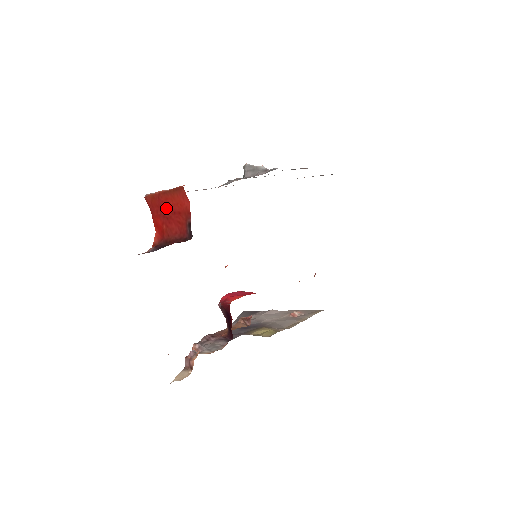
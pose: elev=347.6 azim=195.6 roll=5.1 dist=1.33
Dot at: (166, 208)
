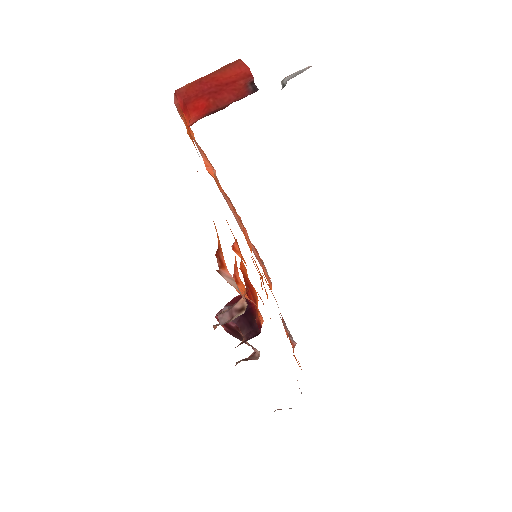
Dot at: (213, 85)
